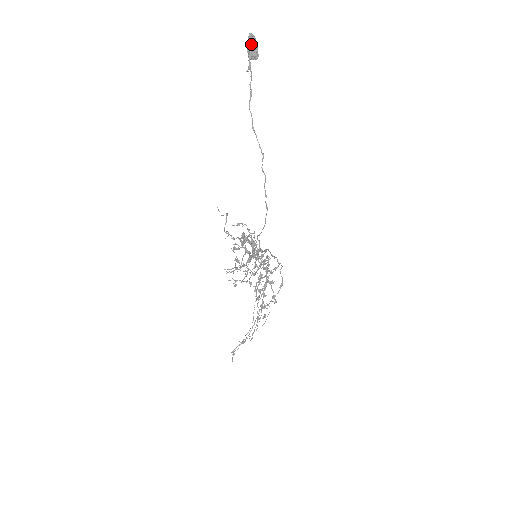
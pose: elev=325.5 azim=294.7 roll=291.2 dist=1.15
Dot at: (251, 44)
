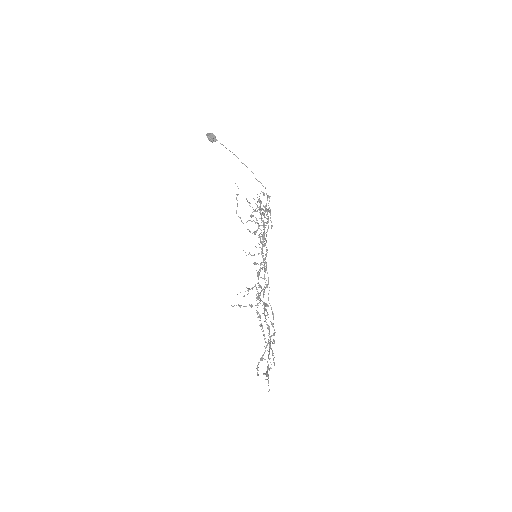
Dot at: (211, 134)
